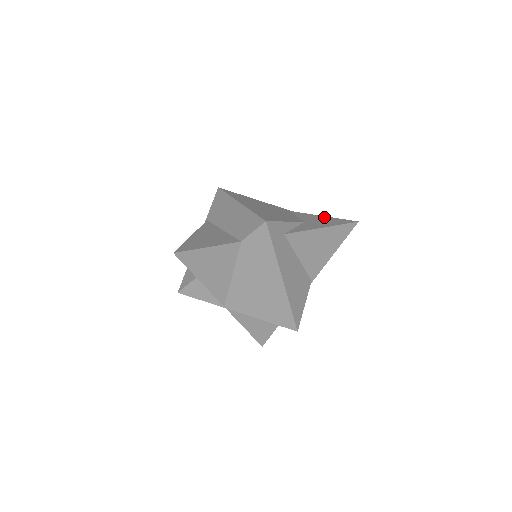
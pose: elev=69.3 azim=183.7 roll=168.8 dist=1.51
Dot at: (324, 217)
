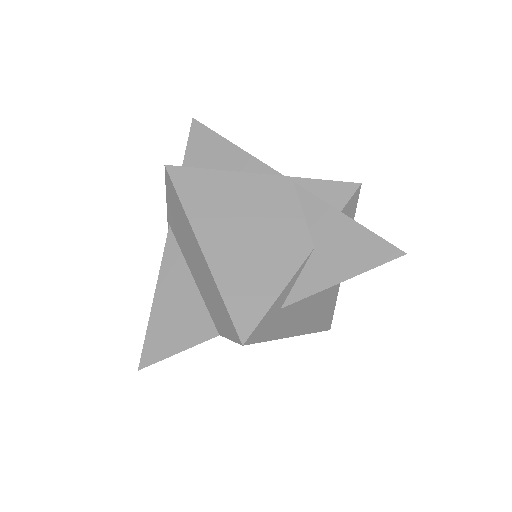
Dot at: (348, 224)
